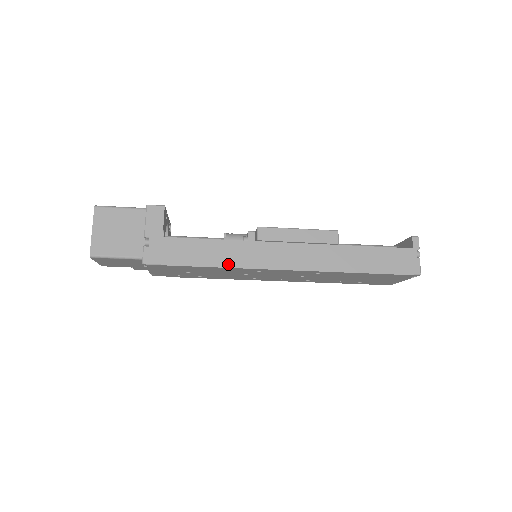
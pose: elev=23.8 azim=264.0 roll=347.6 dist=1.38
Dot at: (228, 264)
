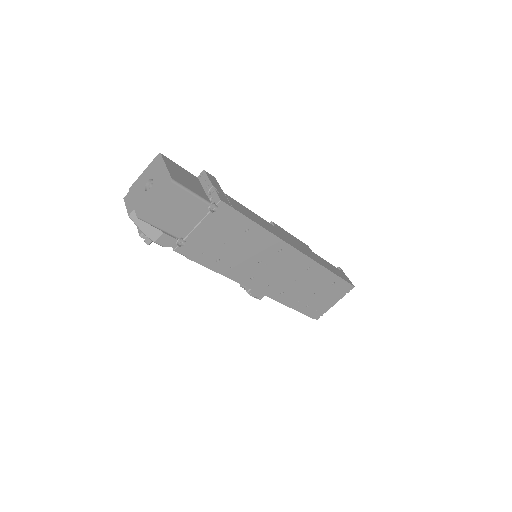
Dot at: (270, 231)
